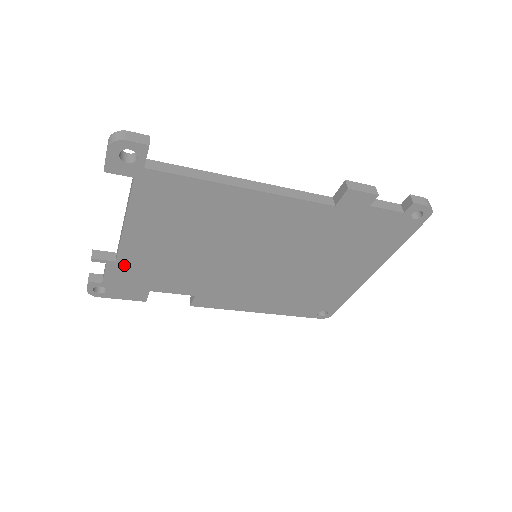
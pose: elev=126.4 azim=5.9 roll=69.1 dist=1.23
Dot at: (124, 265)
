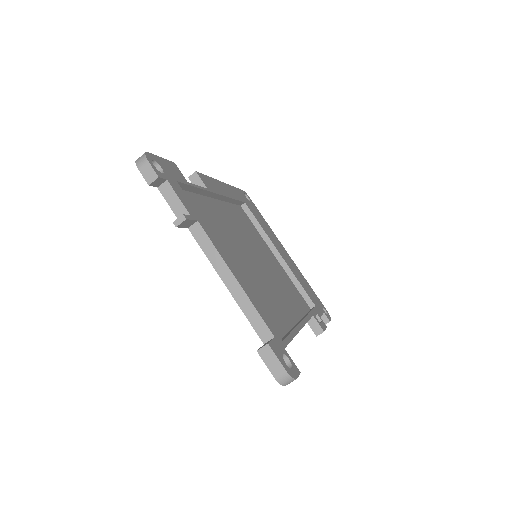
Dot at: occluded
